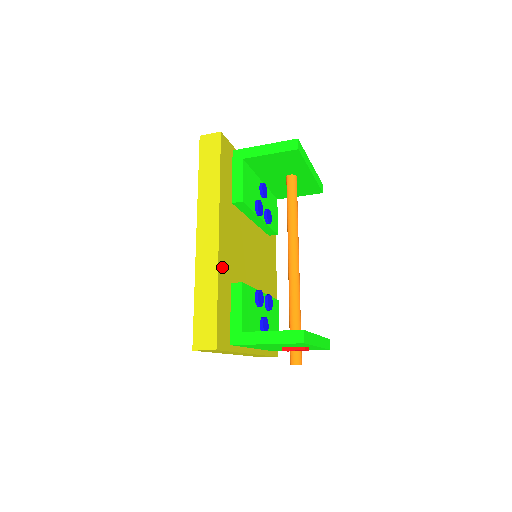
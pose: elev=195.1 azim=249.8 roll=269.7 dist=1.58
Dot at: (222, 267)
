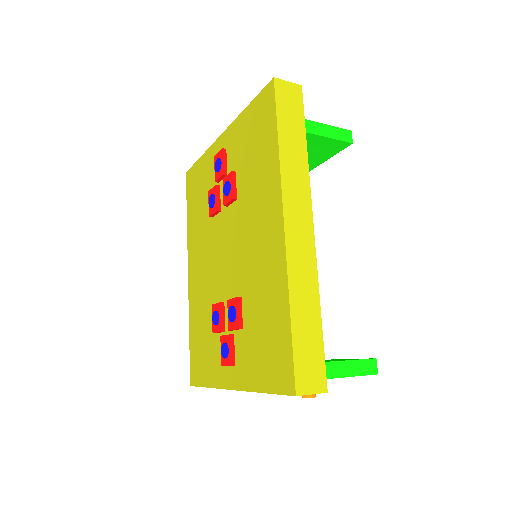
Dot at: occluded
